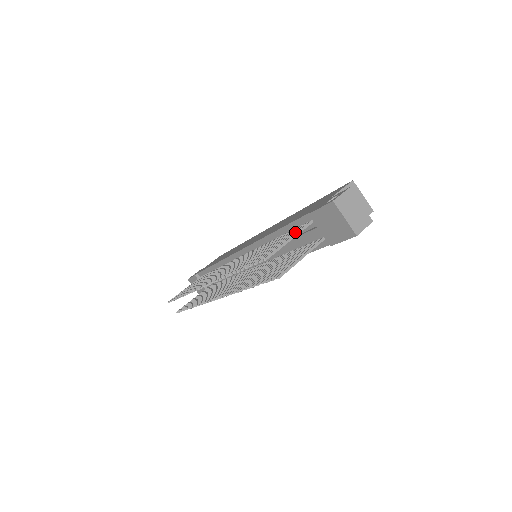
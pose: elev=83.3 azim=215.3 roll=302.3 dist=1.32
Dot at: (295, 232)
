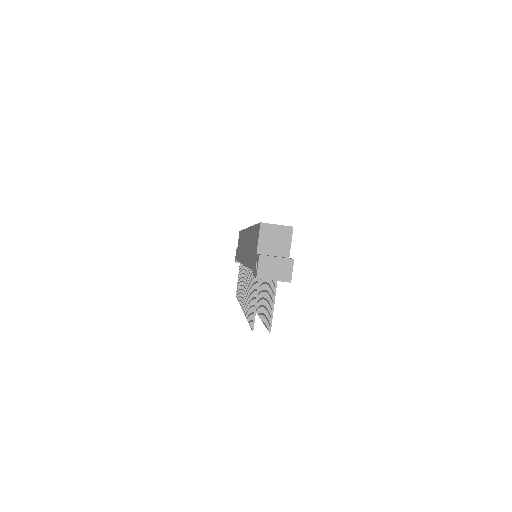
Dot at: (256, 286)
